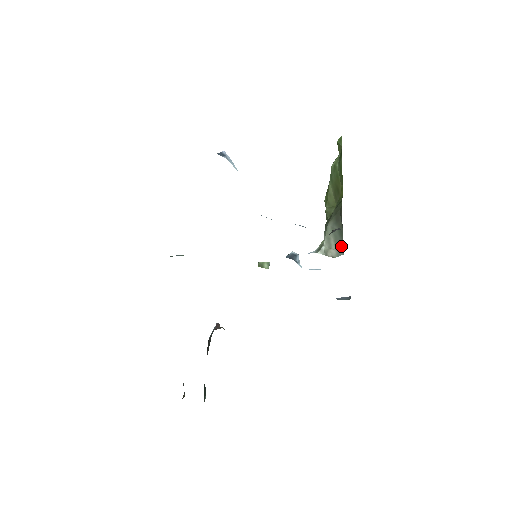
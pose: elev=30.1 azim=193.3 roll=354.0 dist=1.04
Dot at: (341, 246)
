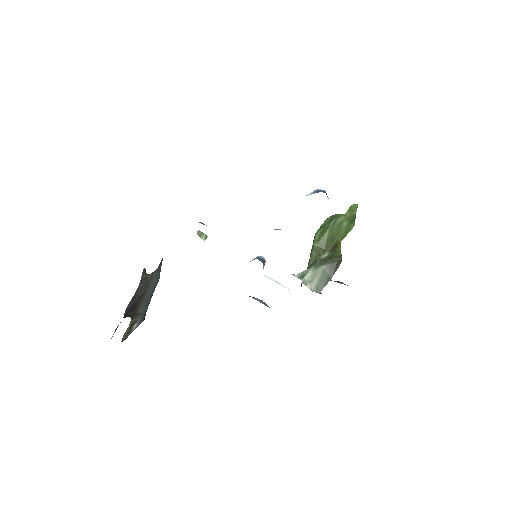
Dot at: (322, 286)
